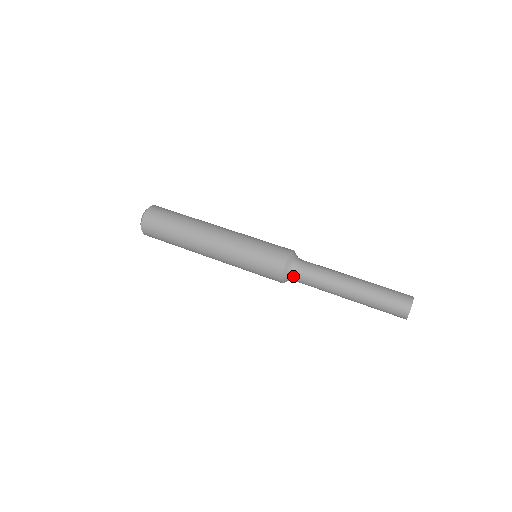
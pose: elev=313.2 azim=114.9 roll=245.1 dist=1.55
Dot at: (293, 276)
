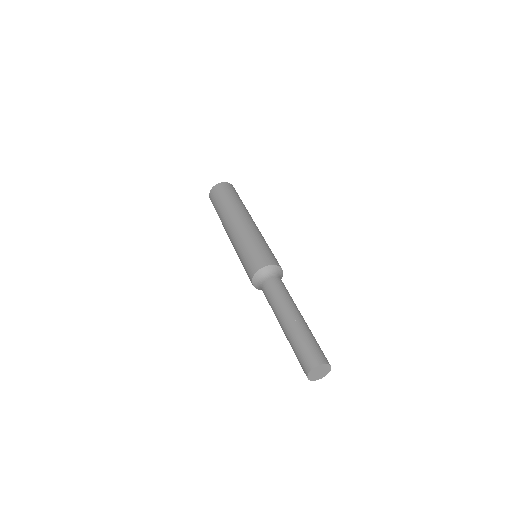
Dot at: (263, 281)
